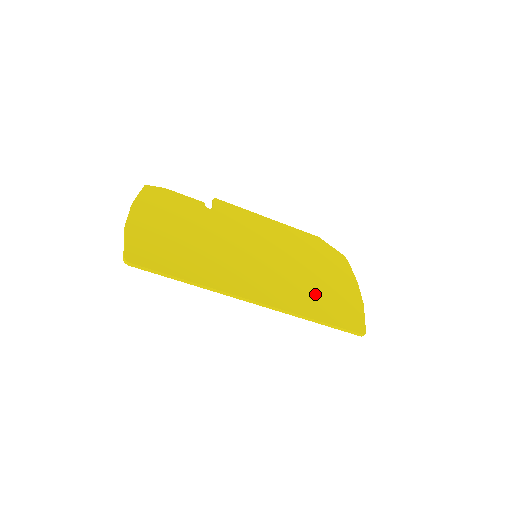
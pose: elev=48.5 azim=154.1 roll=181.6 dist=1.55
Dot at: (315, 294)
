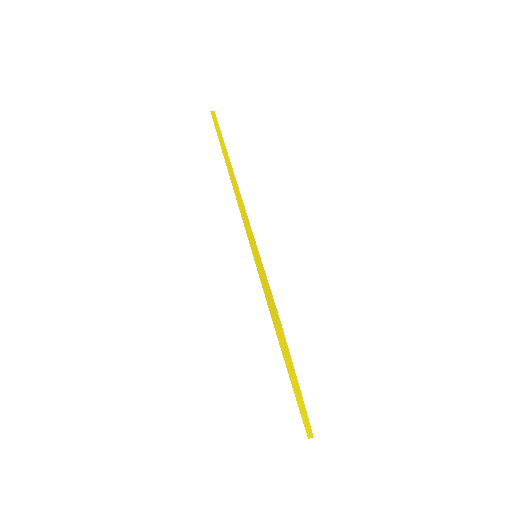
Dot at: occluded
